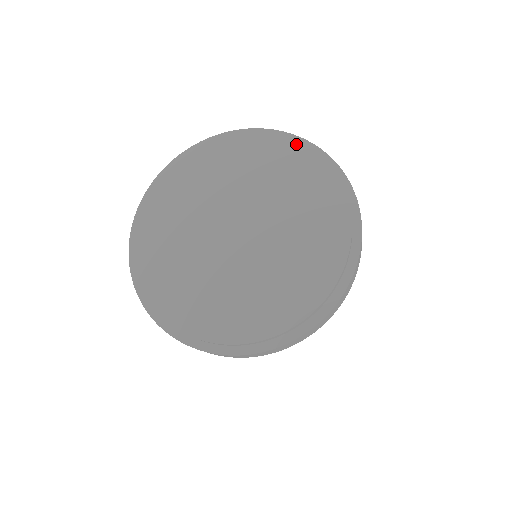
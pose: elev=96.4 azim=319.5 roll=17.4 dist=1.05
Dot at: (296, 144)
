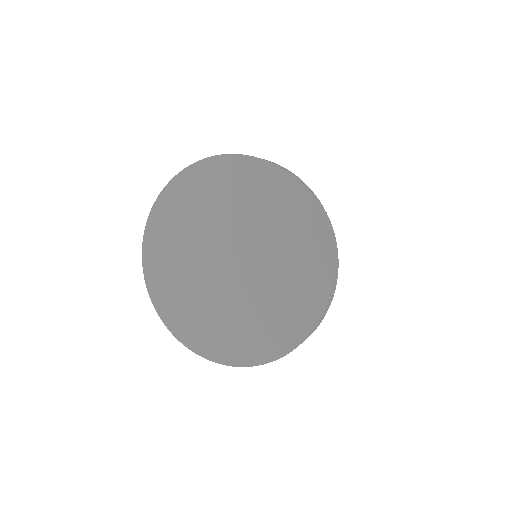
Dot at: (190, 174)
